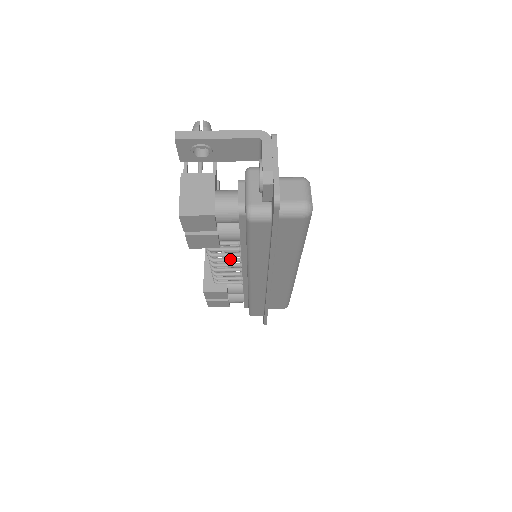
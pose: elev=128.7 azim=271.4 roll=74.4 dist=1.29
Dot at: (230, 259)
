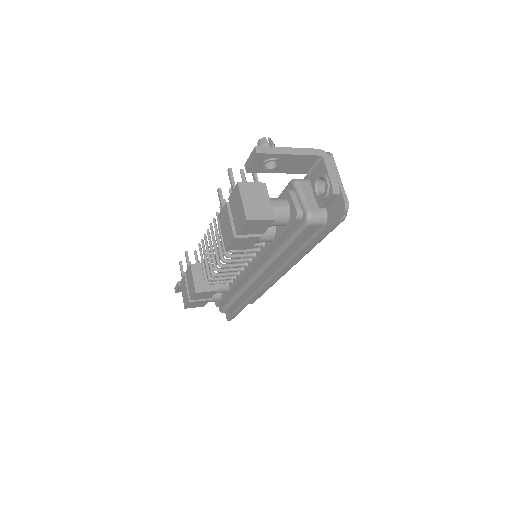
Dot at: (241, 259)
